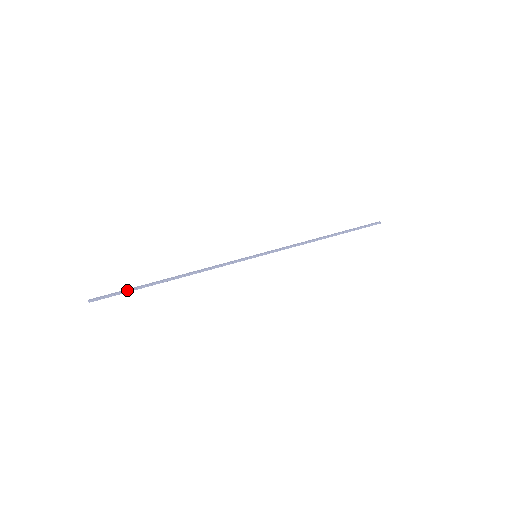
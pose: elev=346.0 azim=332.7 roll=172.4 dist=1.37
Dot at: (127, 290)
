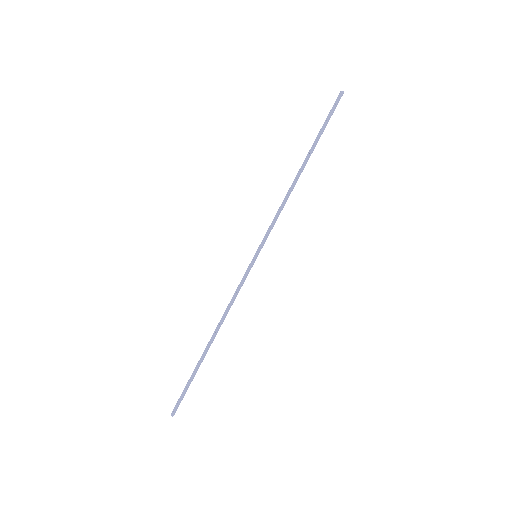
Dot at: (189, 385)
